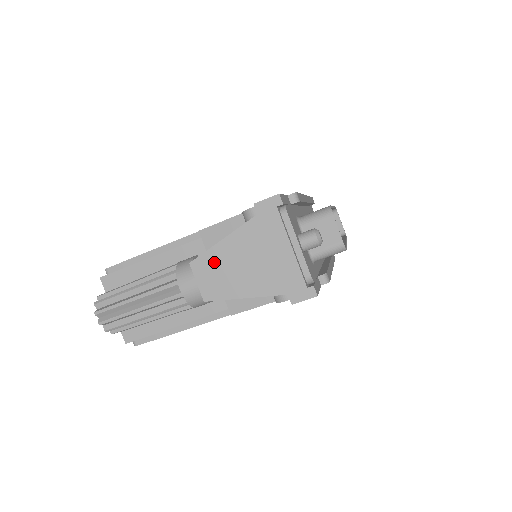
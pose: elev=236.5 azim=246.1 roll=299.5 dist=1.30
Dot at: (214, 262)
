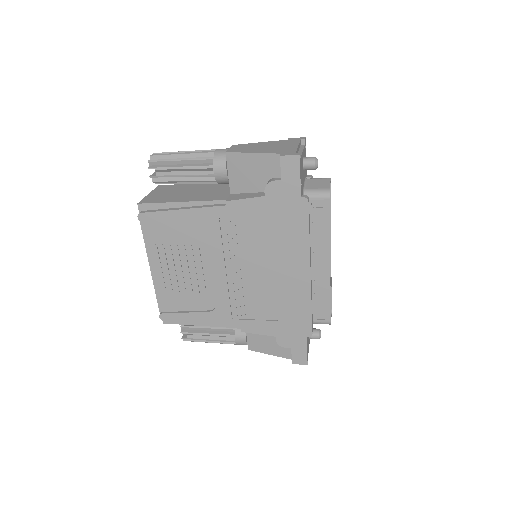
Dot at: occluded
